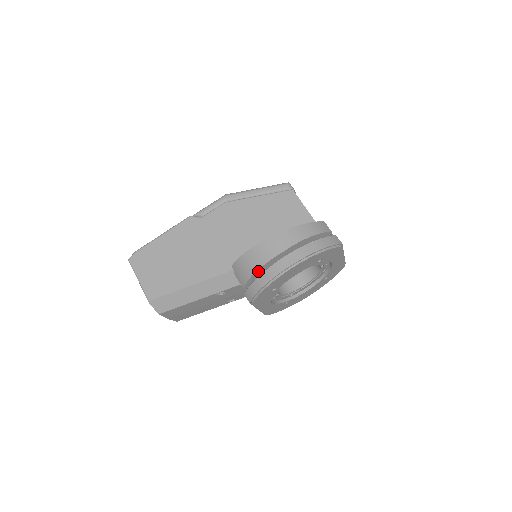
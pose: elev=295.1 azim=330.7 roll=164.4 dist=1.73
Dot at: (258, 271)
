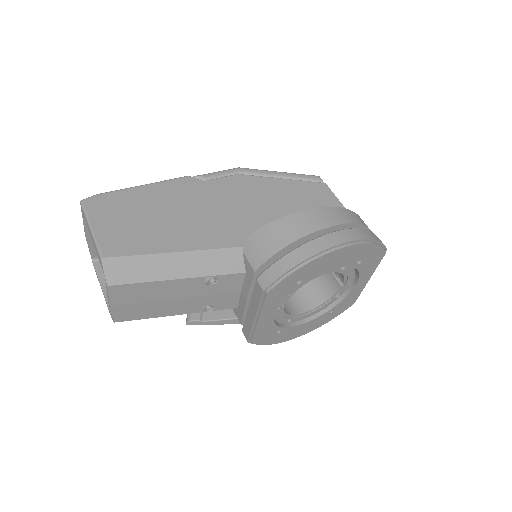
Dot at: (289, 247)
